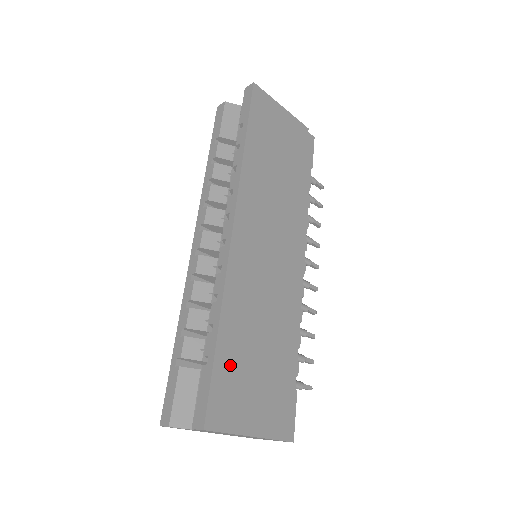
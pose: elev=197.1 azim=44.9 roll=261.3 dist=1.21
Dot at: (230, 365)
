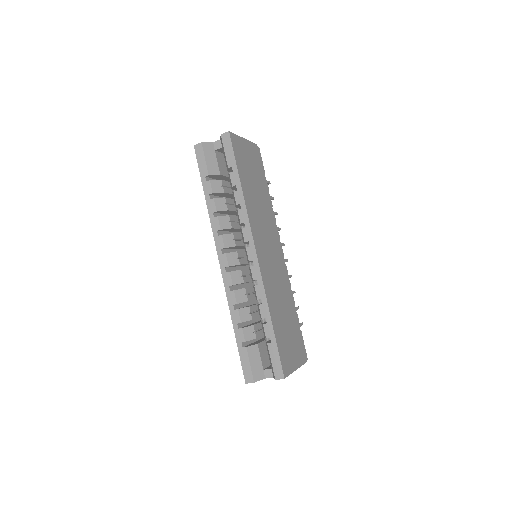
Dot at: (281, 338)
